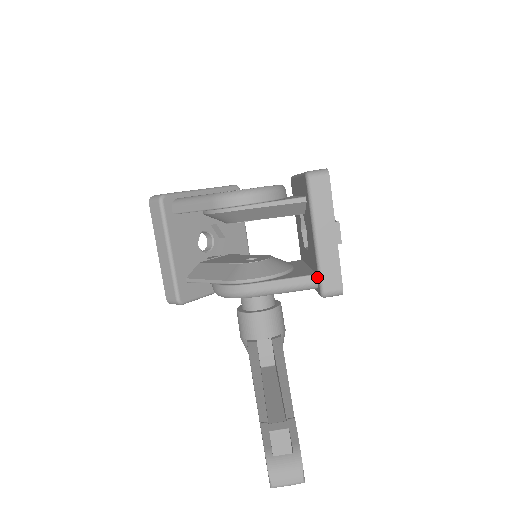
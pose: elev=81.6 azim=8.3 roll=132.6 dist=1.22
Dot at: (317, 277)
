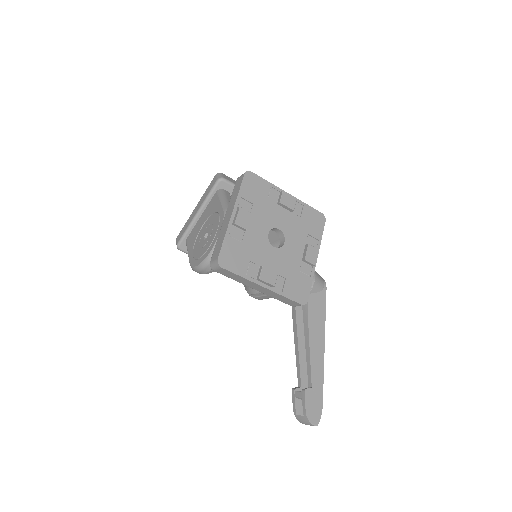
Dot at: occluded
